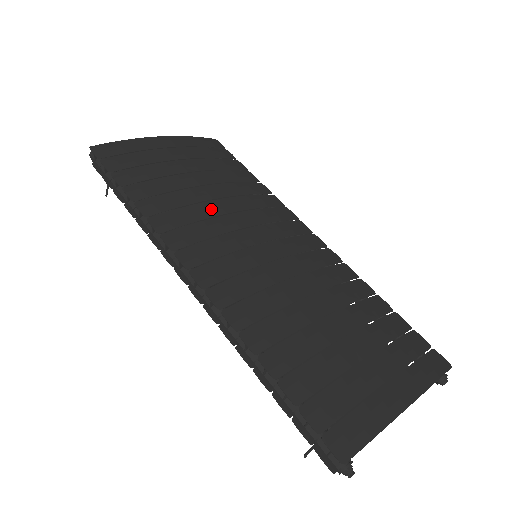
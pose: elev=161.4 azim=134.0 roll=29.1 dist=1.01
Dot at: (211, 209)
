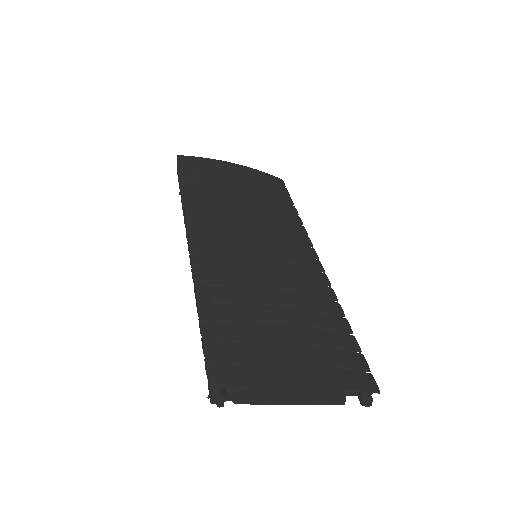
Dot at: (237, 213)
